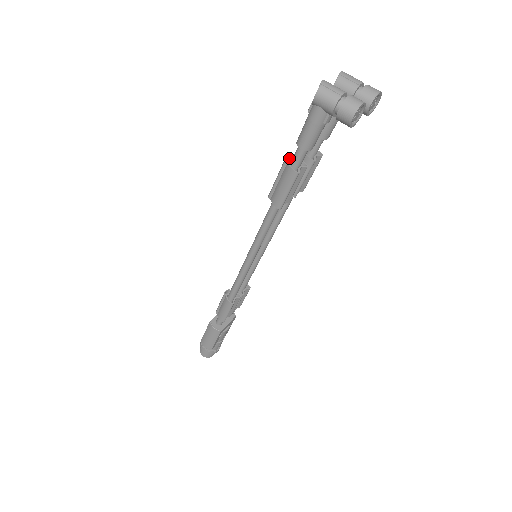
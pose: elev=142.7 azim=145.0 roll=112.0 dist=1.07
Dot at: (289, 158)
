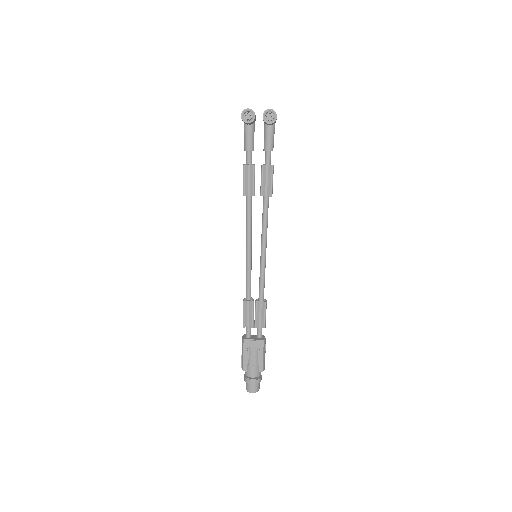
Dot at: occluded
